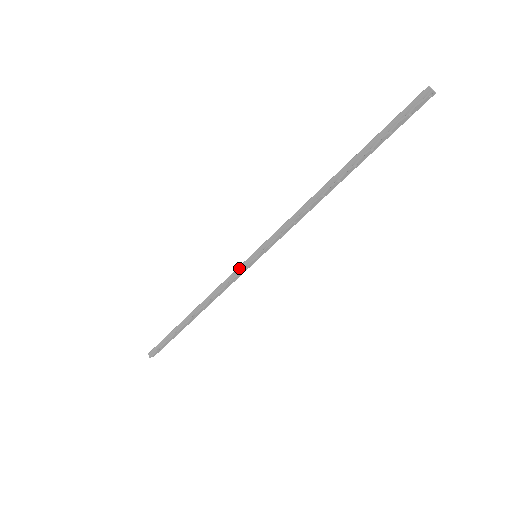
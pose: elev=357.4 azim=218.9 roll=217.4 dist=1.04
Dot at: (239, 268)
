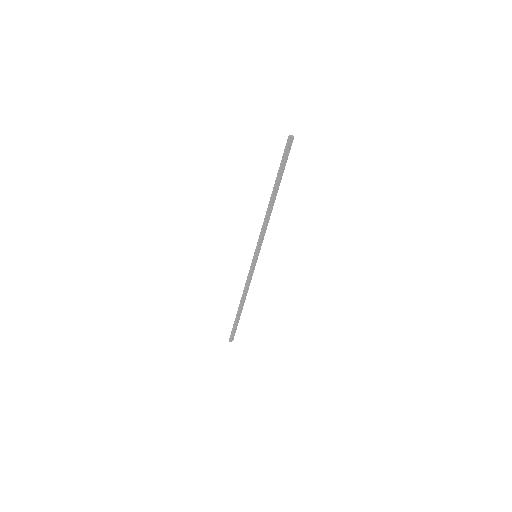
Dot at: (251, 267)
